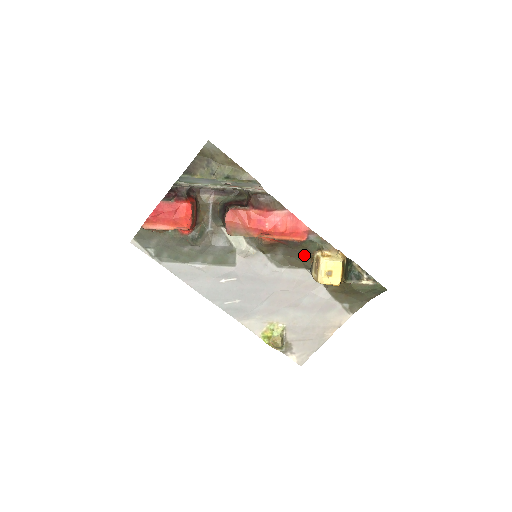
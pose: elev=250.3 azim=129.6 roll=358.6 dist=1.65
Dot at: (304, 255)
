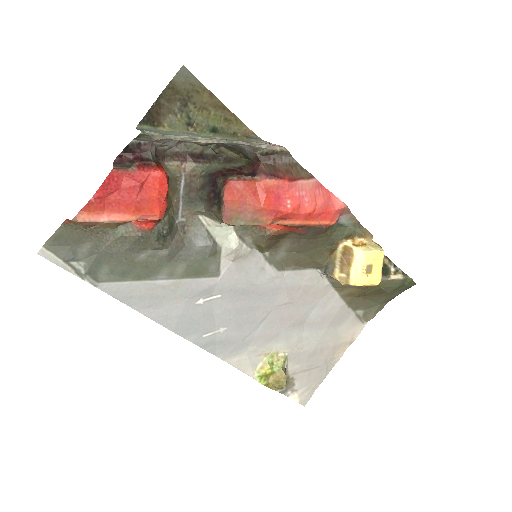
Dot at: (320, 248)
